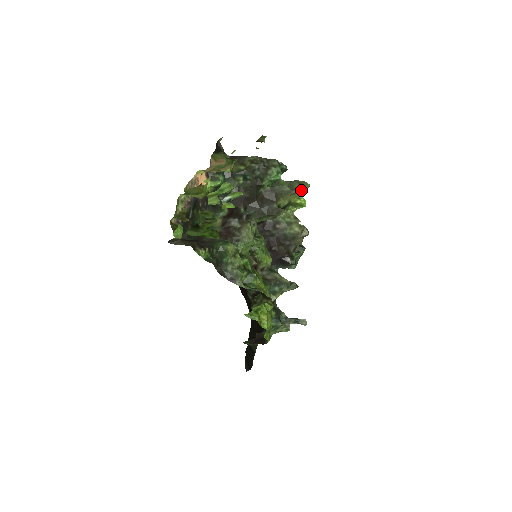
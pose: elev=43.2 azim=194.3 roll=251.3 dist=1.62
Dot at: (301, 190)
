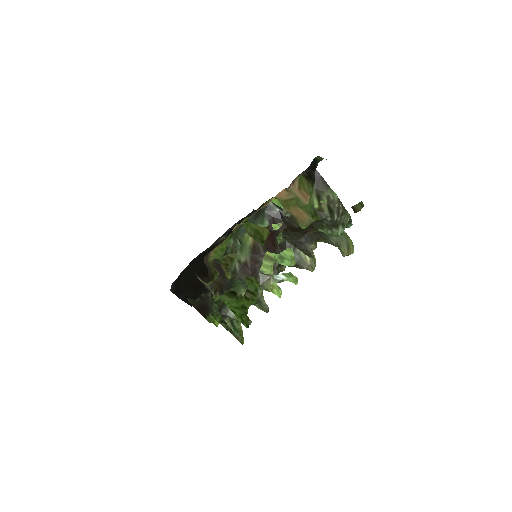
Dot at: occluded
